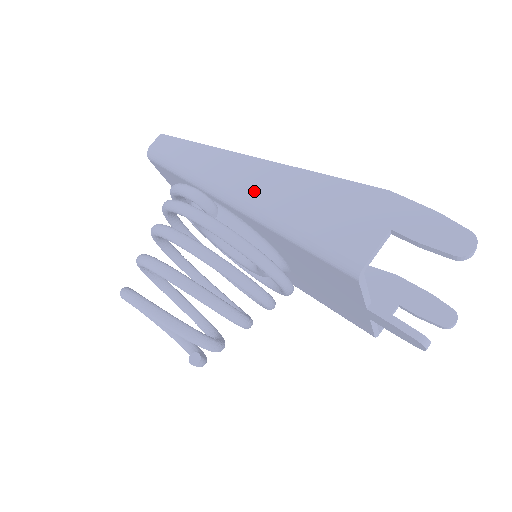
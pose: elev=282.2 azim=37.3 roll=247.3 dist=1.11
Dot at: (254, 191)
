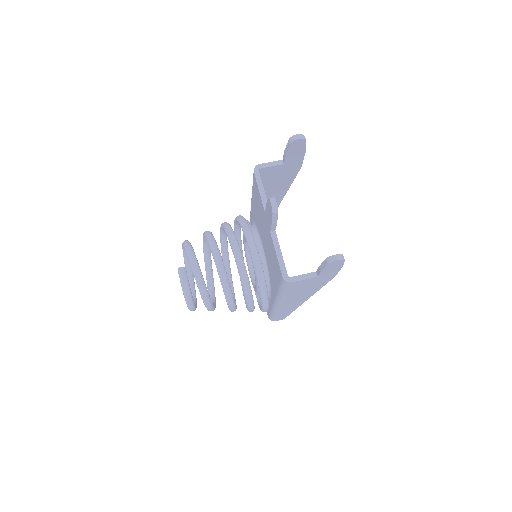
Dot at: occluded
